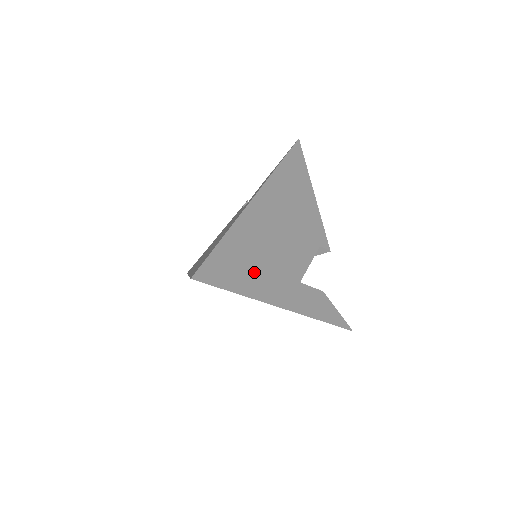
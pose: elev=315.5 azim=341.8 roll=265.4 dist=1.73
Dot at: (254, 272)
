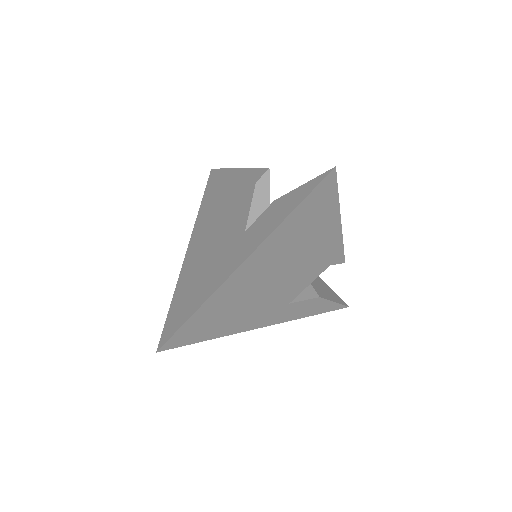
Dot at: (230, 320)
